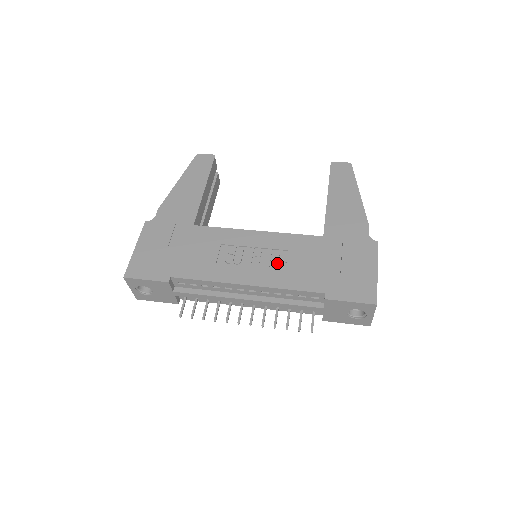
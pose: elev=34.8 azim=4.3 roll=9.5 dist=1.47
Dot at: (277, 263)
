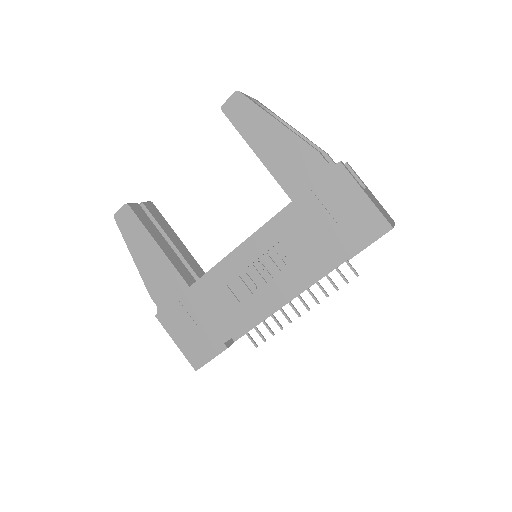
Dot at: (283, 262)
